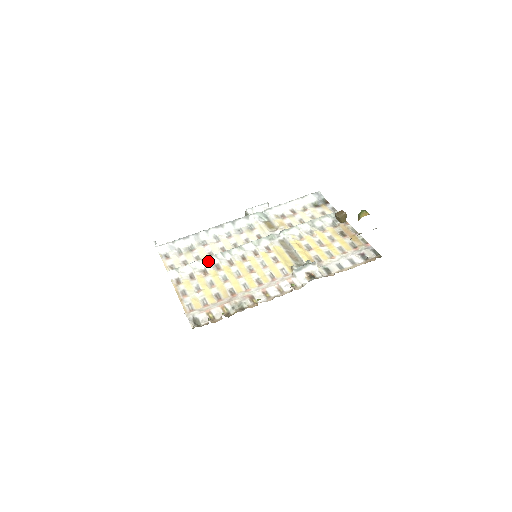
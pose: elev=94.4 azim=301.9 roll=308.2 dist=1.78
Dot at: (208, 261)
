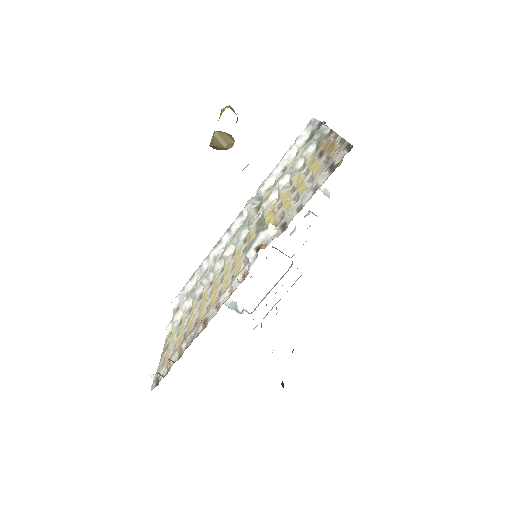
Dot at: (195, 294)
